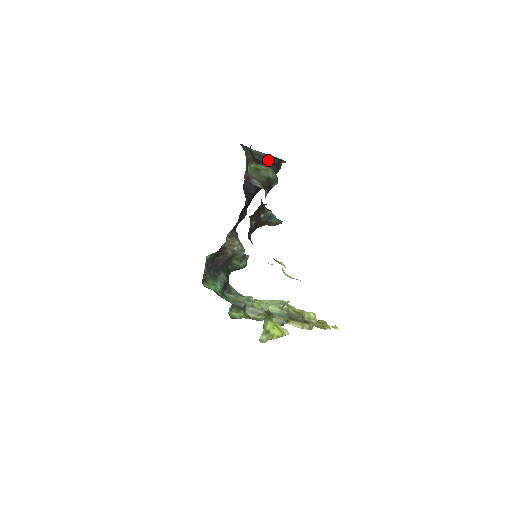
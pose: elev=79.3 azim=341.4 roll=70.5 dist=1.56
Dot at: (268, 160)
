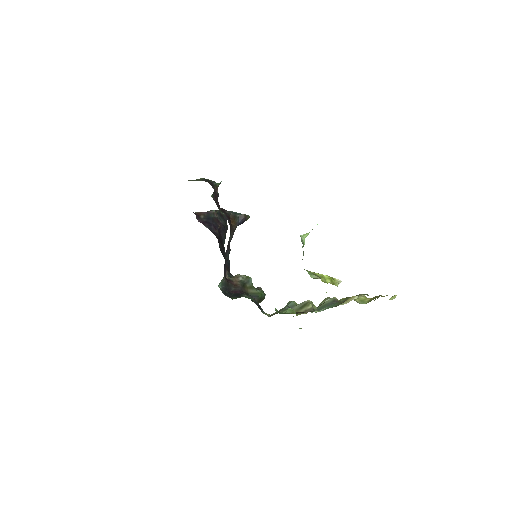
Dot at: (209, 211)
